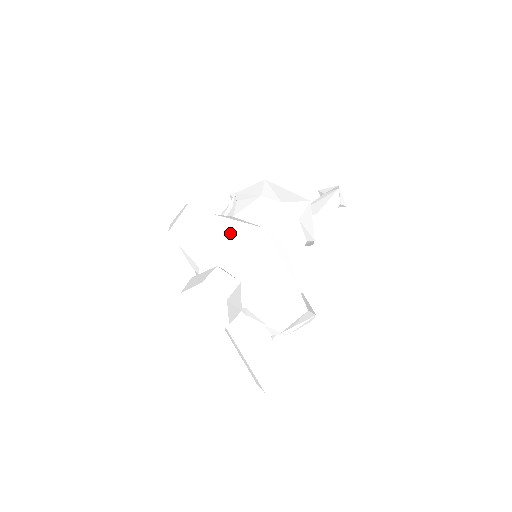
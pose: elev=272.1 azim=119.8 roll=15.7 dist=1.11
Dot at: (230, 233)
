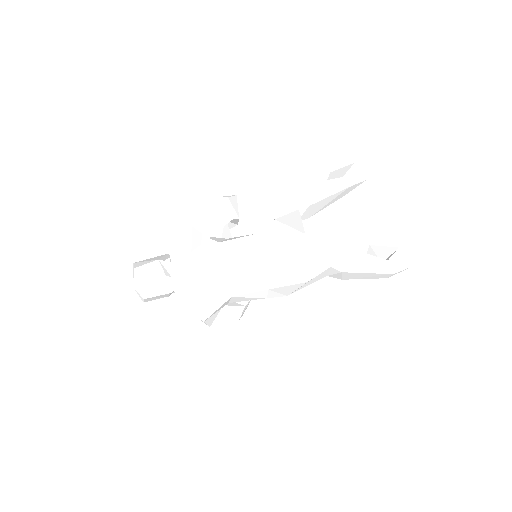
Dot at: (192, 268)
